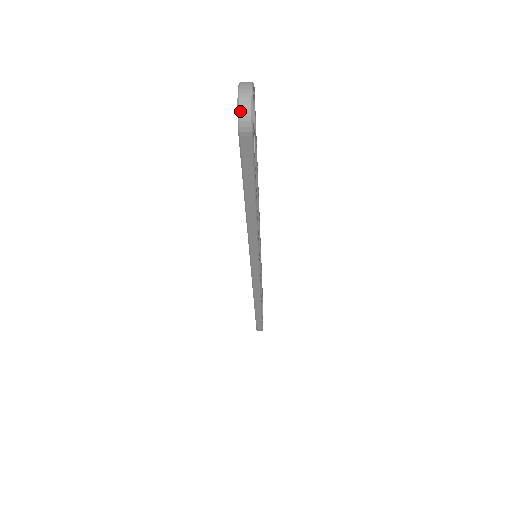
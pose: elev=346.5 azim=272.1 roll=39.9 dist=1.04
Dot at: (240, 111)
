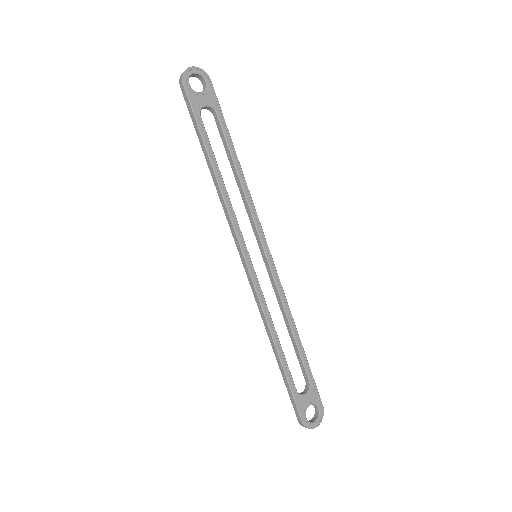
Dot at: (182, 74)
